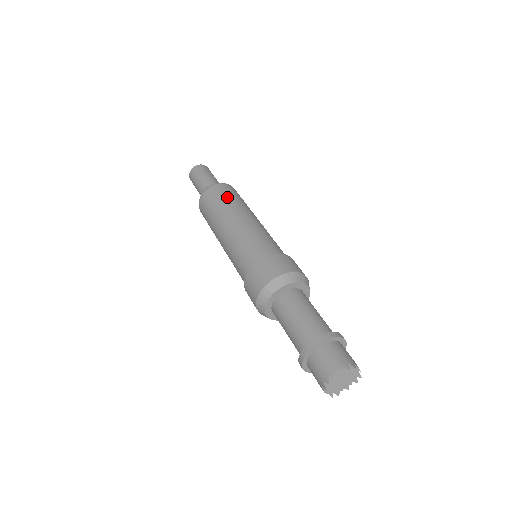
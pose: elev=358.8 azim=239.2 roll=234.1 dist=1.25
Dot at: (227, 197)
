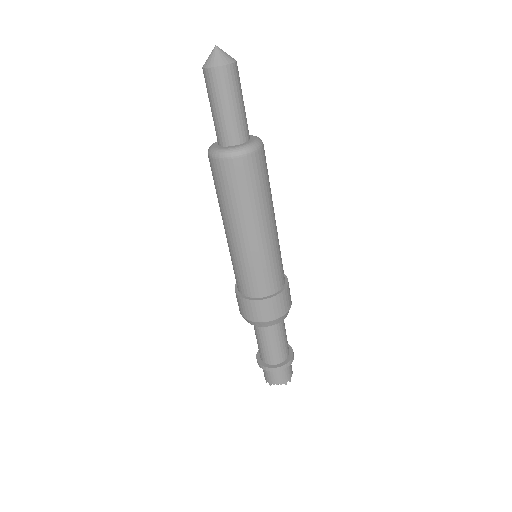
Dot at: (251, 190)
